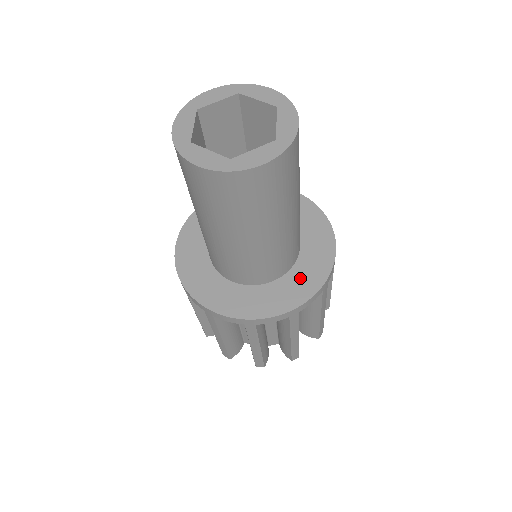
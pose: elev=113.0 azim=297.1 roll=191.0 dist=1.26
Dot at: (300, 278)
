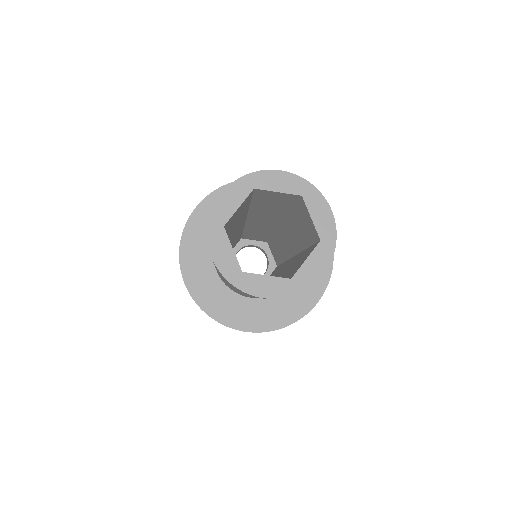
Dot at: (270, 310)
